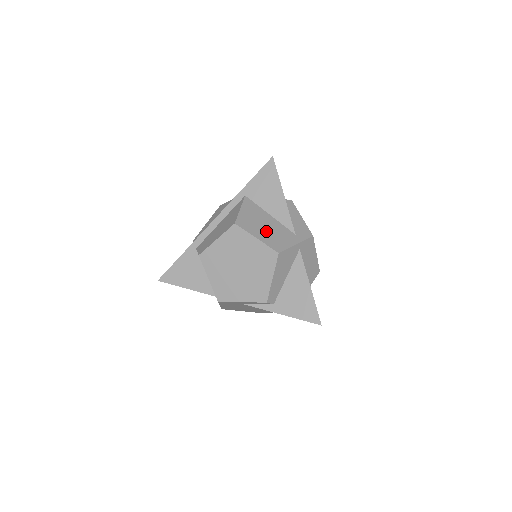
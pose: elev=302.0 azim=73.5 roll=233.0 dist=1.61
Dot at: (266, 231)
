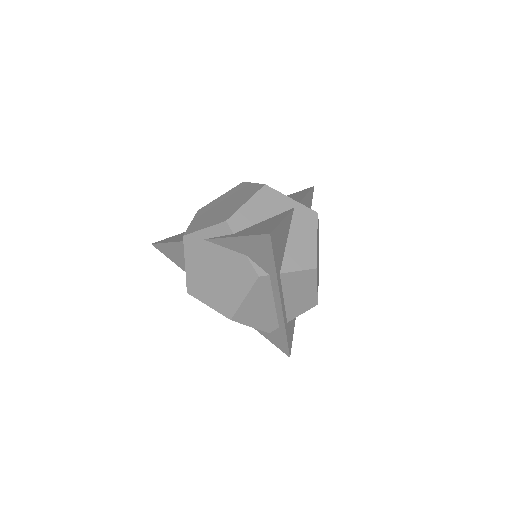
Dot at: occluded
